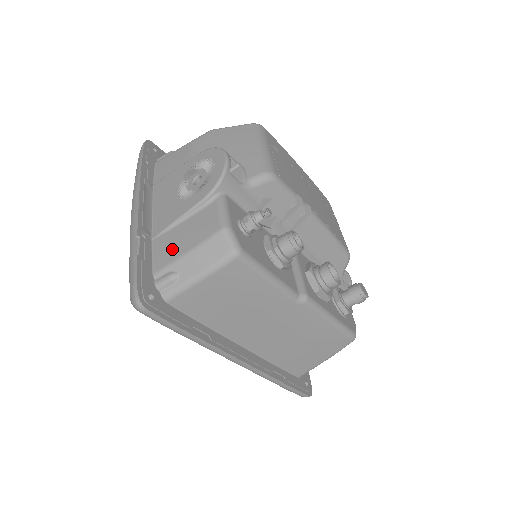
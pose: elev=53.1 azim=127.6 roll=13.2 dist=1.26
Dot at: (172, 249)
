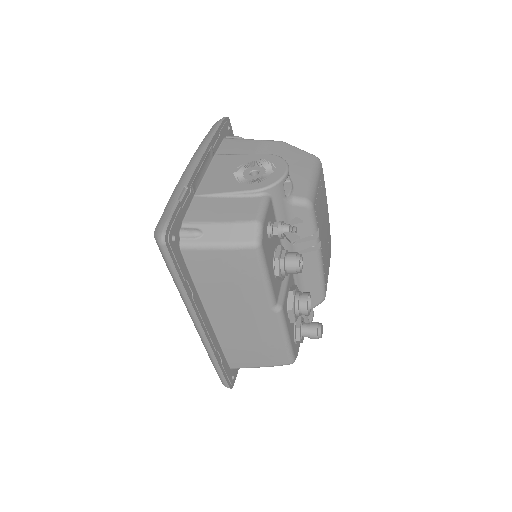
Dot at: (208, 212)
